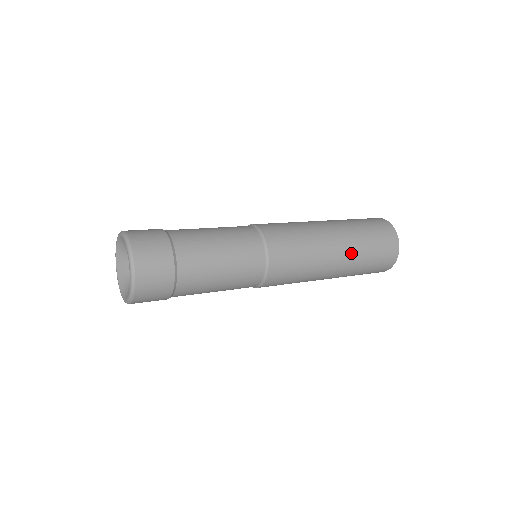
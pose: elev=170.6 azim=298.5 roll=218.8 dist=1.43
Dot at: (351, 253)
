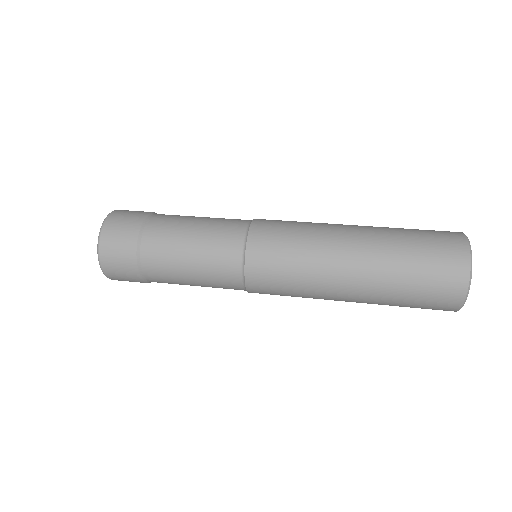
Dot at: (373, 269)
